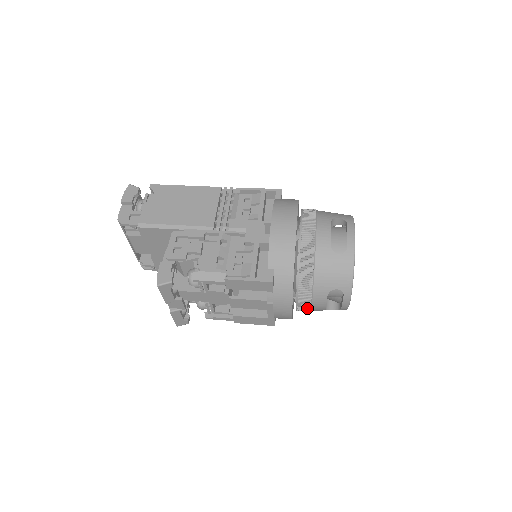
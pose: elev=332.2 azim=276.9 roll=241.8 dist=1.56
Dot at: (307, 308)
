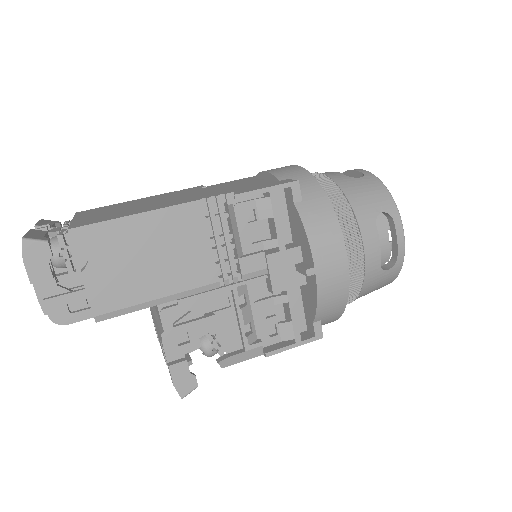
Dot at: occluded
